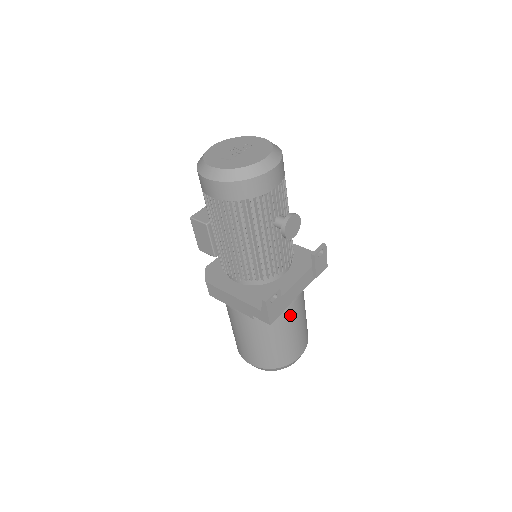
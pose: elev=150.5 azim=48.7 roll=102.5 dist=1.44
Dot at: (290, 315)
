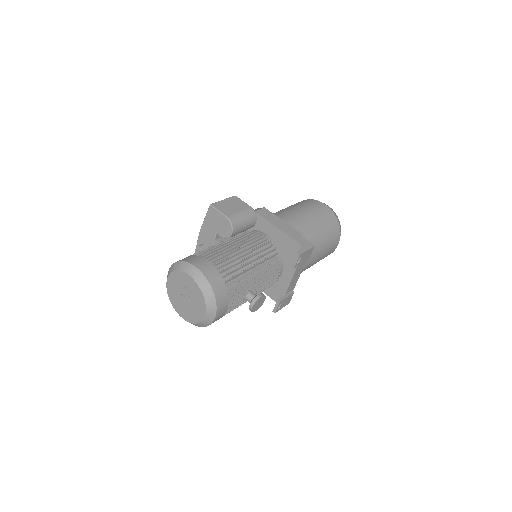
Dot at: (306, 268)
